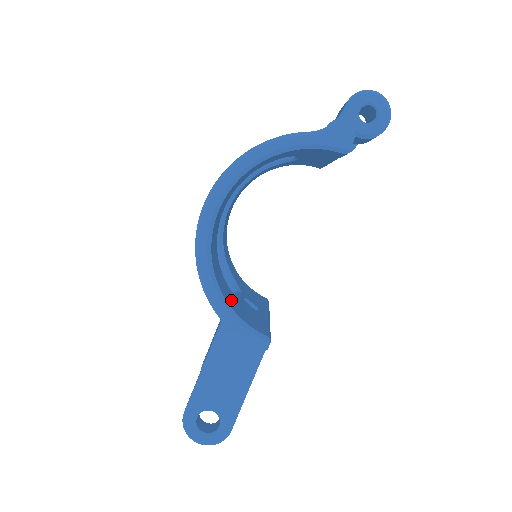
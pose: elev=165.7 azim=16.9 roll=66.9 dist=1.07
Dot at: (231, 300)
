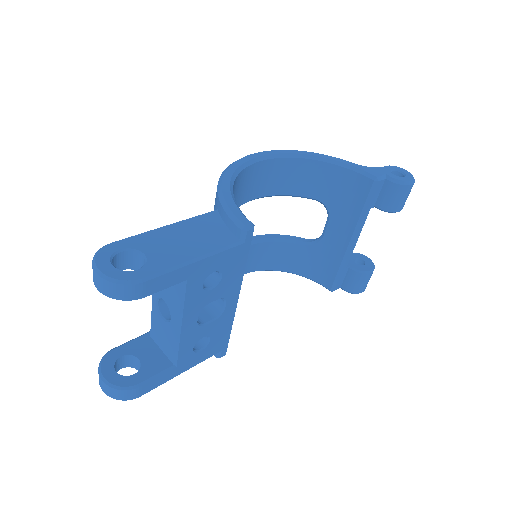
Dot at: occluded
